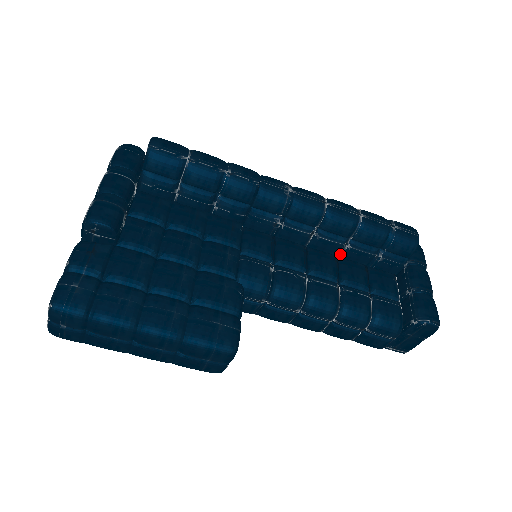
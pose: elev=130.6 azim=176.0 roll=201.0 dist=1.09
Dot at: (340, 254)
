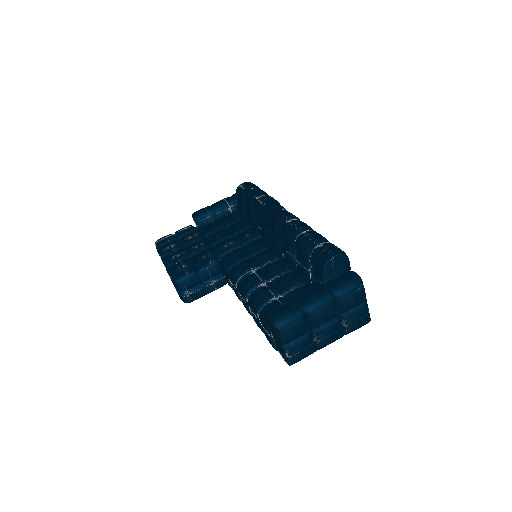
Dot at: occluded
